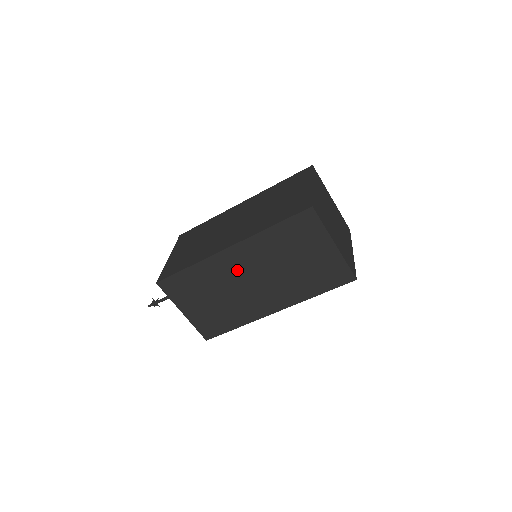
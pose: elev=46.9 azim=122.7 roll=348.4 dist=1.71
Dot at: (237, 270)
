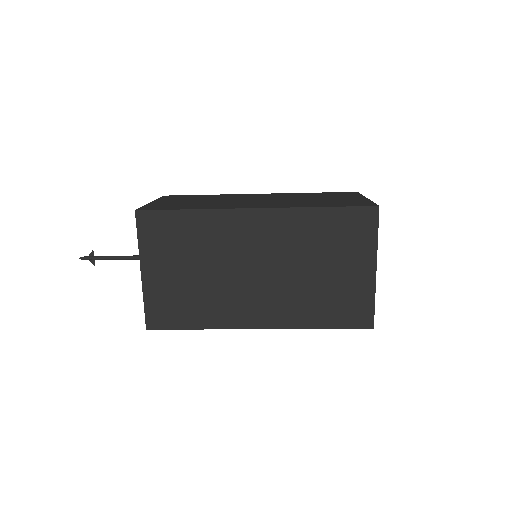
Dot at: occluded
